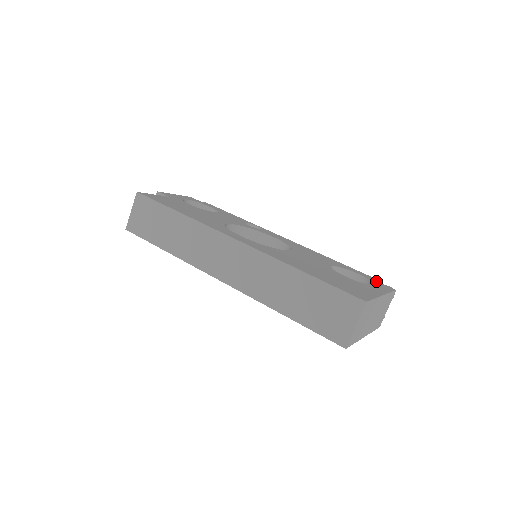
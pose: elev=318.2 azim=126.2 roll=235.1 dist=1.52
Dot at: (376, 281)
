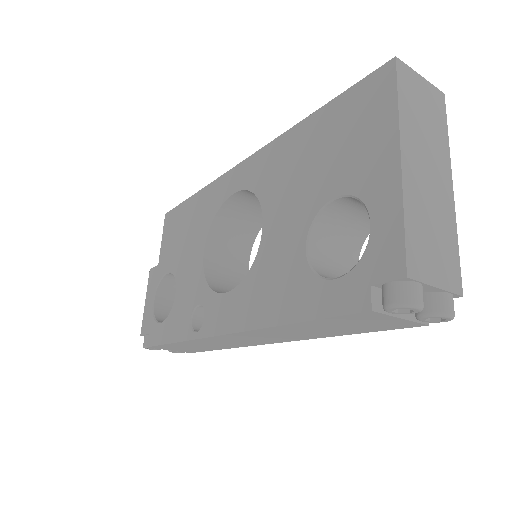
Dot at: occluded
